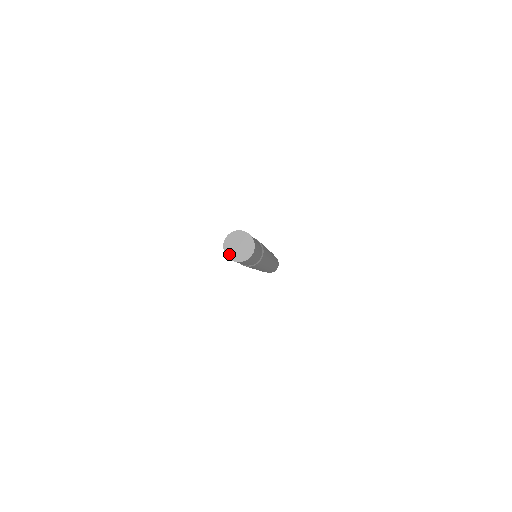
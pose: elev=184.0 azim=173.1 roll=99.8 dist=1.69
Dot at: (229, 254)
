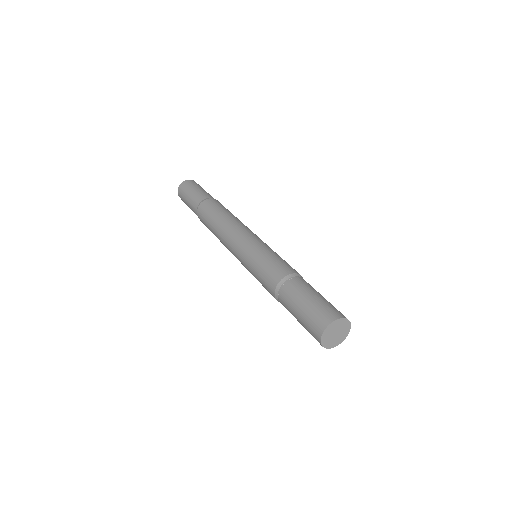
Dot at: (328, 346)
